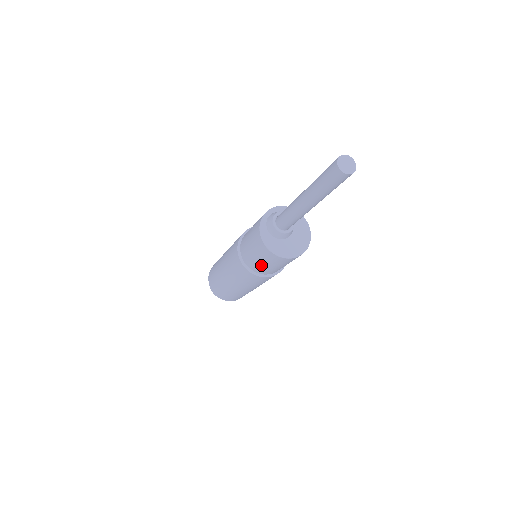
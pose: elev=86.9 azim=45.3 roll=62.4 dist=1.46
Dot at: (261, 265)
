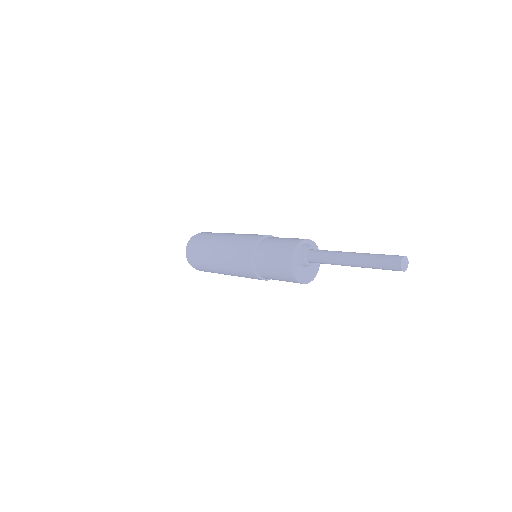
Dot at: (271, 274)
